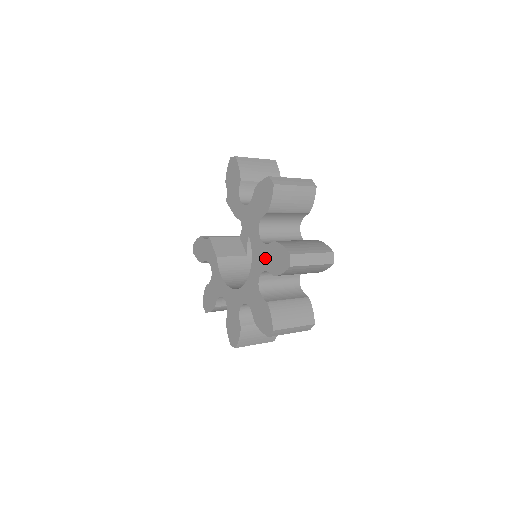
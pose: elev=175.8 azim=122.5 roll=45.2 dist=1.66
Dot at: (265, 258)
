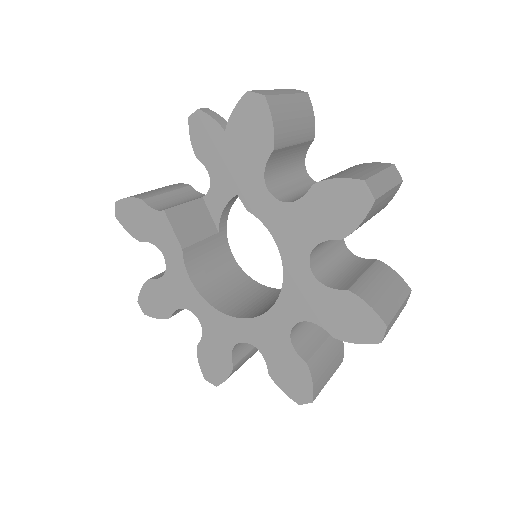
Dot at: (318, 305)
